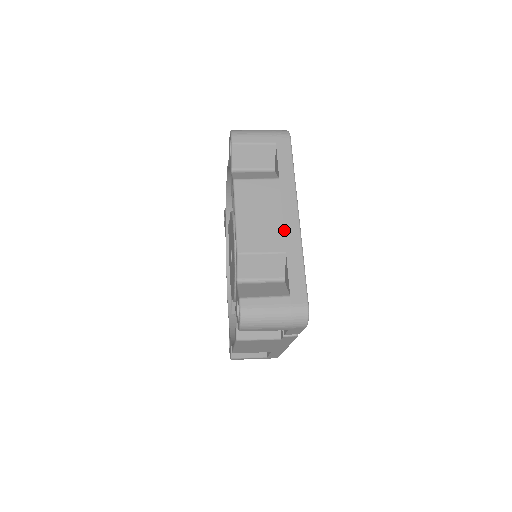
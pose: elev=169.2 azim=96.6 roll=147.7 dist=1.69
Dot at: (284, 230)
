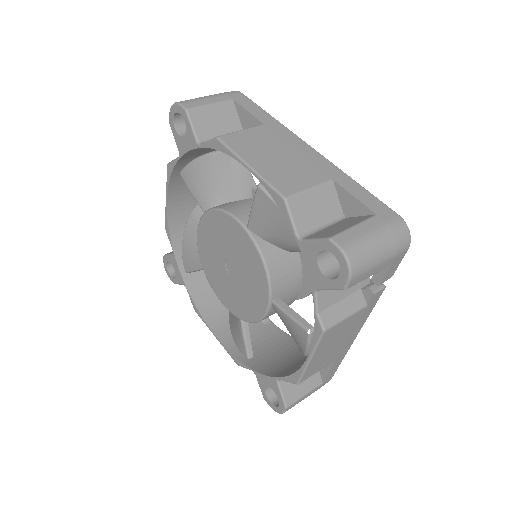
Dot at: (311, 162)
